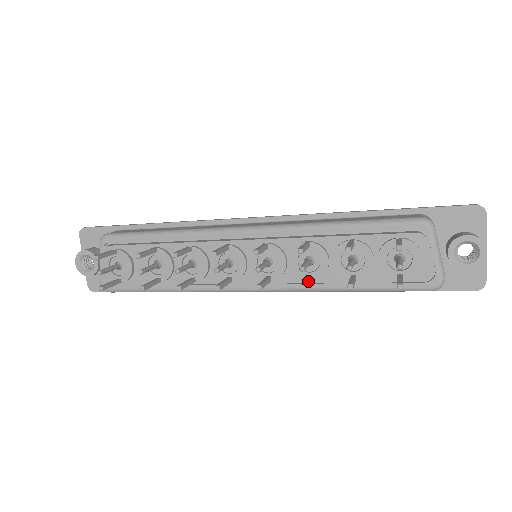
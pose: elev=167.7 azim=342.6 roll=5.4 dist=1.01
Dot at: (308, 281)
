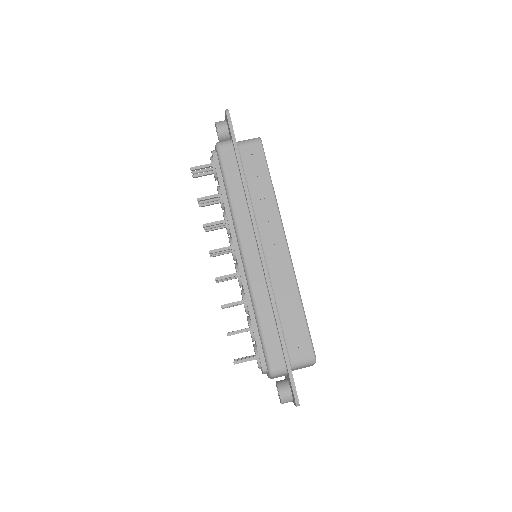
Dot at: occluded
